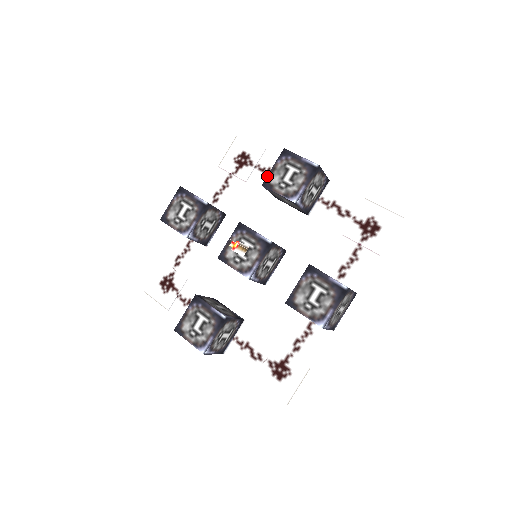
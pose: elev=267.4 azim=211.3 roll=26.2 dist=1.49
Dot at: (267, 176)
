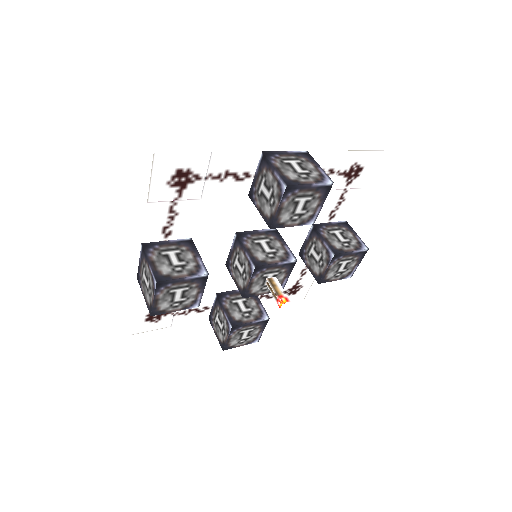
Dot at: (274, 219)
